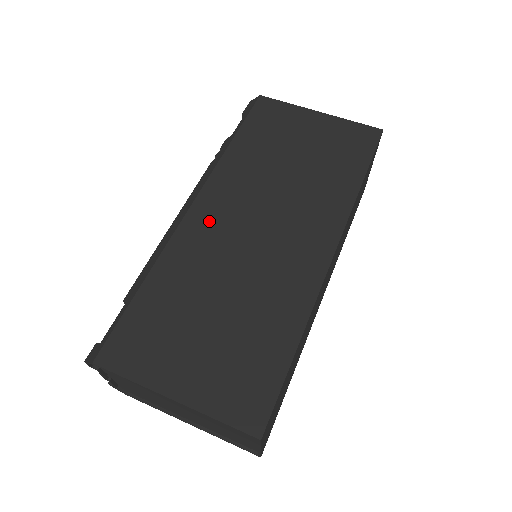
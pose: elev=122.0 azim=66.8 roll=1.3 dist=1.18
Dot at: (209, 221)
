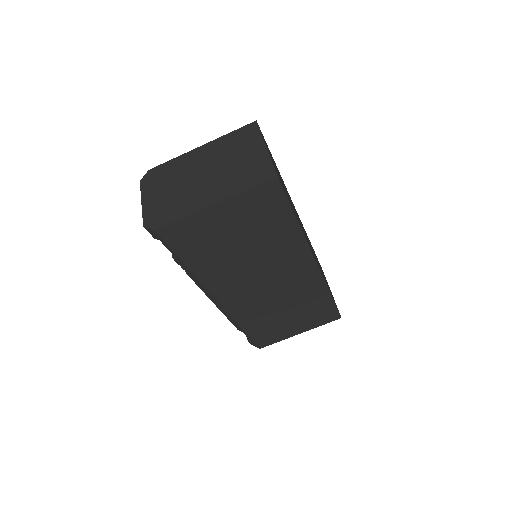
Dot at: (238, 300)
